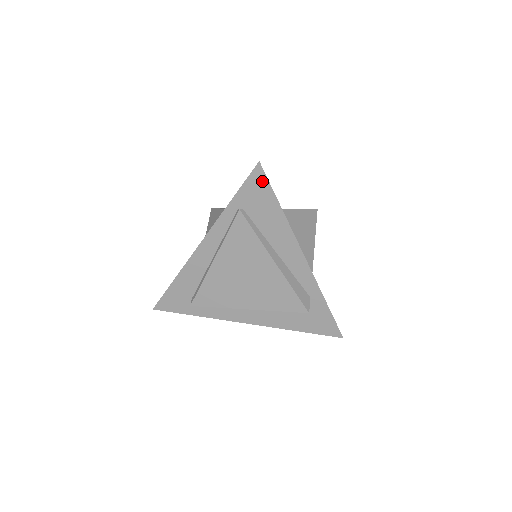
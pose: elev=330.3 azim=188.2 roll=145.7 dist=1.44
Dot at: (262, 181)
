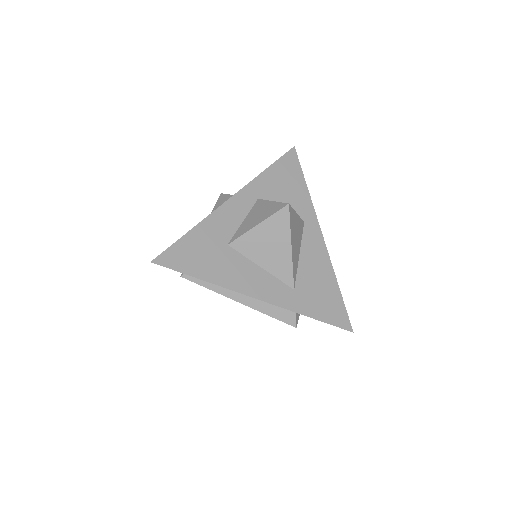
Dot at: (169, 268)
